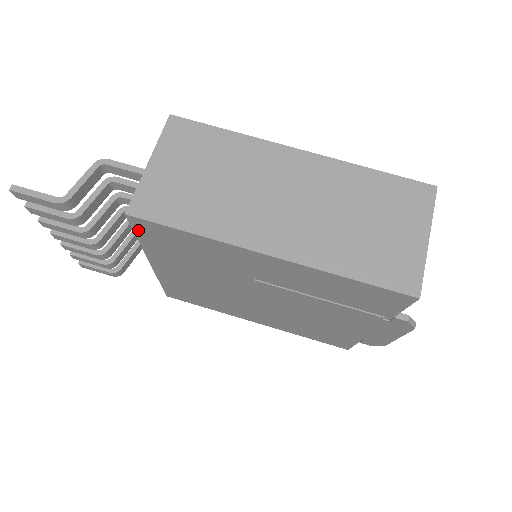
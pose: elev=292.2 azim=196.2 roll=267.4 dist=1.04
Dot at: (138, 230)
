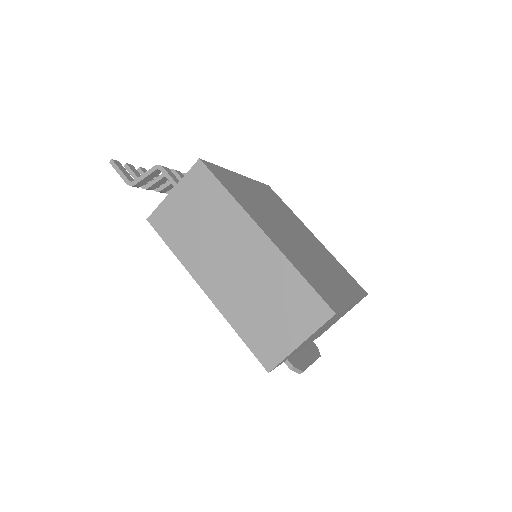
Dot at: occluded
